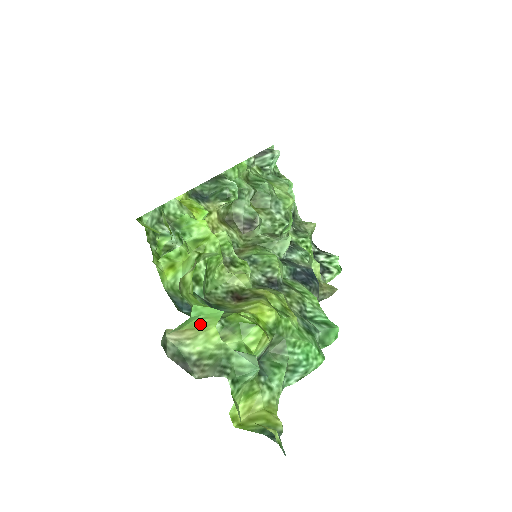
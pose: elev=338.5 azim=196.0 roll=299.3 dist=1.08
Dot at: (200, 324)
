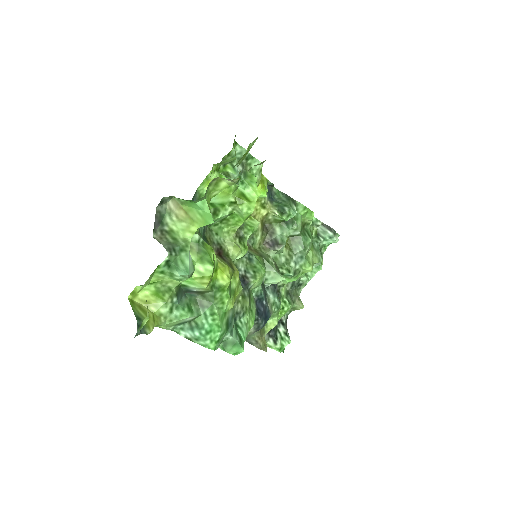
Dot at: (194, 215)
